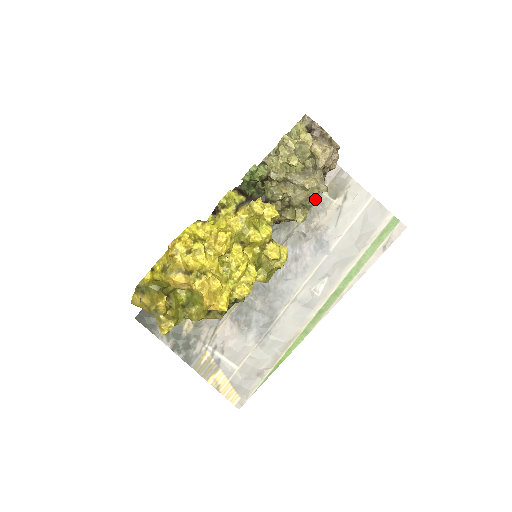
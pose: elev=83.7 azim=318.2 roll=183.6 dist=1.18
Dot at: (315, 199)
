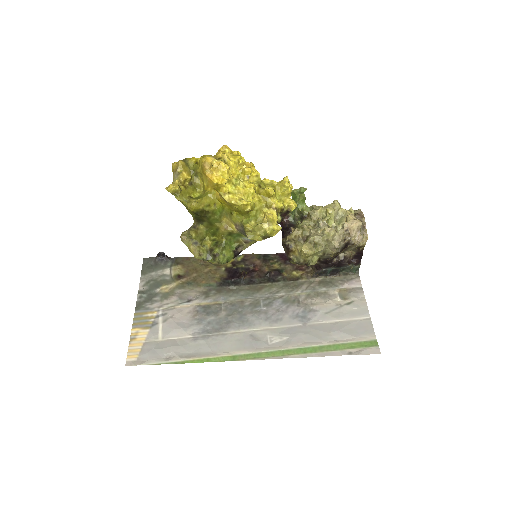
Dot at: (327, 289)
